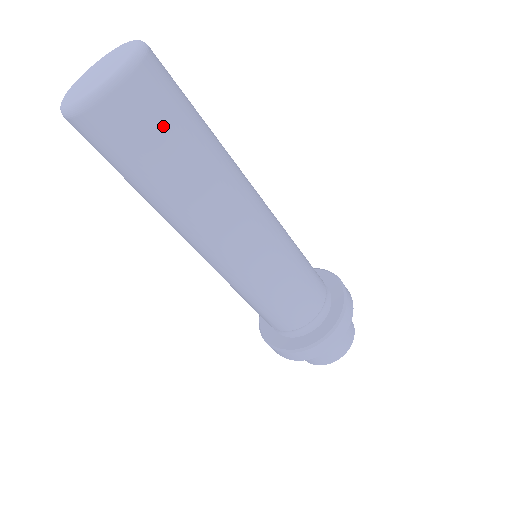
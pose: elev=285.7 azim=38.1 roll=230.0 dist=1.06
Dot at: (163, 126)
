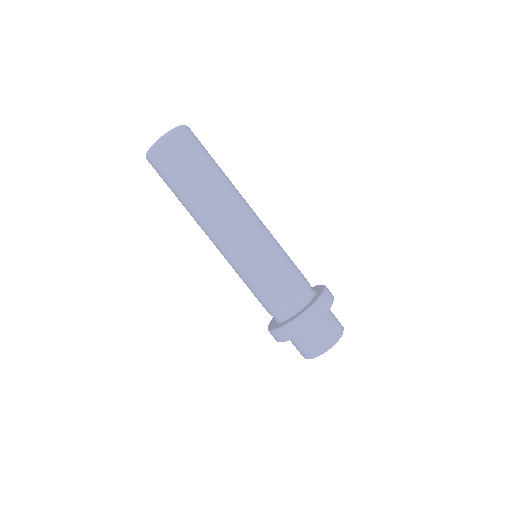
Dot at: (195, 152)
